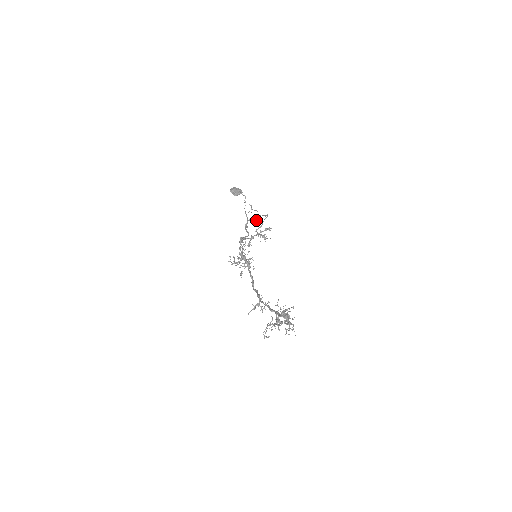
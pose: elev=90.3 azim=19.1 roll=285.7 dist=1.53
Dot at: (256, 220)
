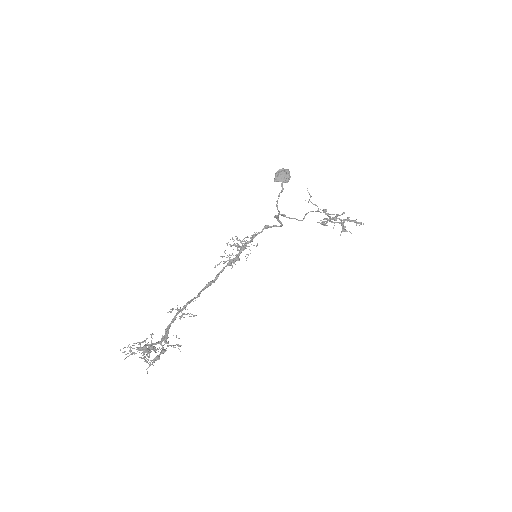
Dot at: (295, 218)
